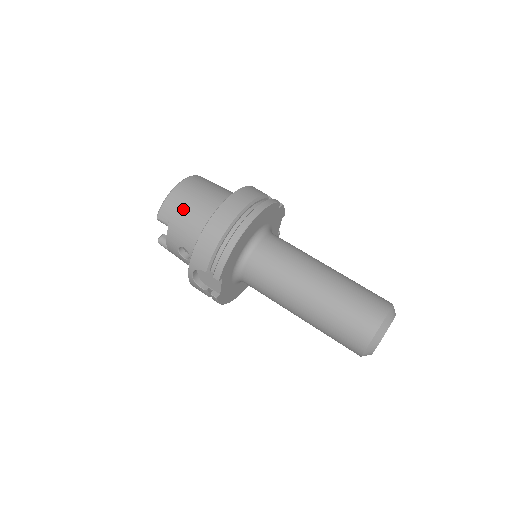
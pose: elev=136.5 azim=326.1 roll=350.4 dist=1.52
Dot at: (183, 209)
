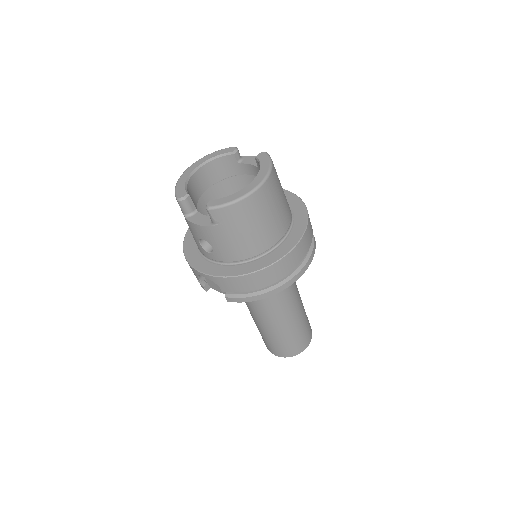
Dot at: (244, 226)
